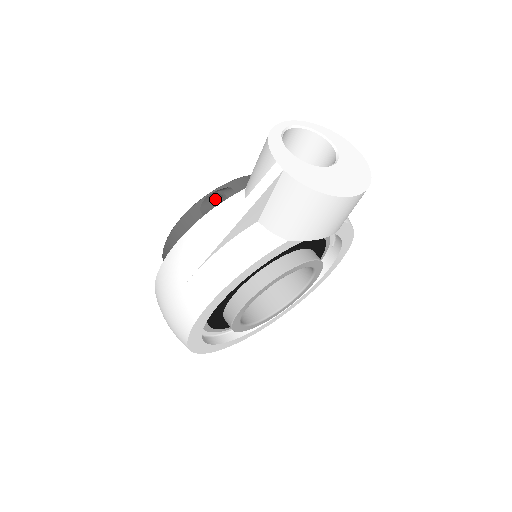
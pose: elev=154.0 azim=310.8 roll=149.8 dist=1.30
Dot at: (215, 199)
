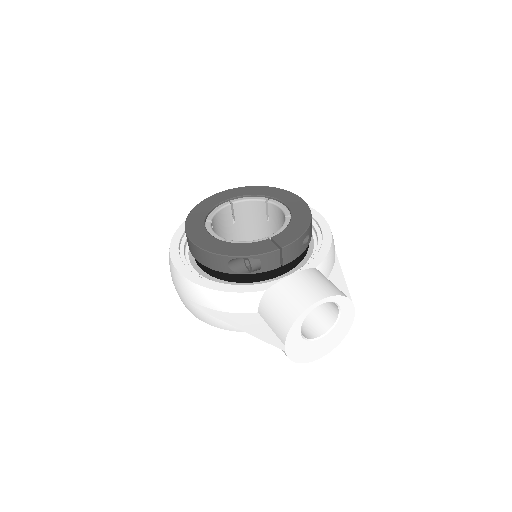
Dot at: (244, 254)
